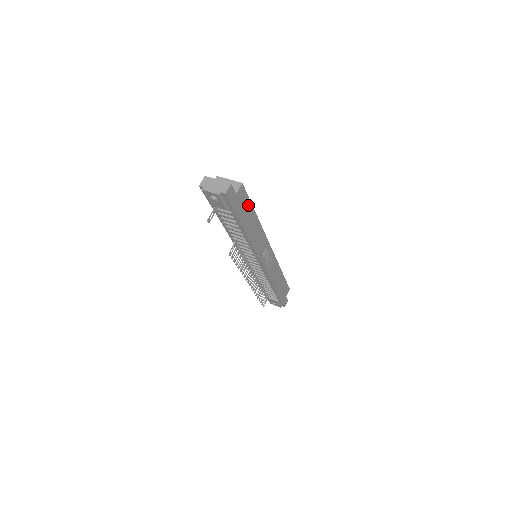
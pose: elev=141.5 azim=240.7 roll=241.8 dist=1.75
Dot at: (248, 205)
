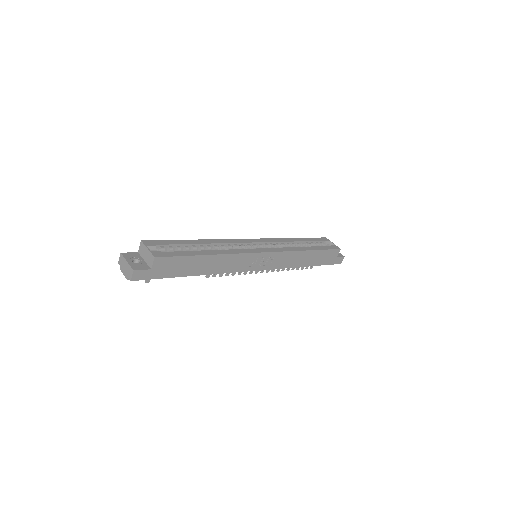
Dot at: (183, 260)
